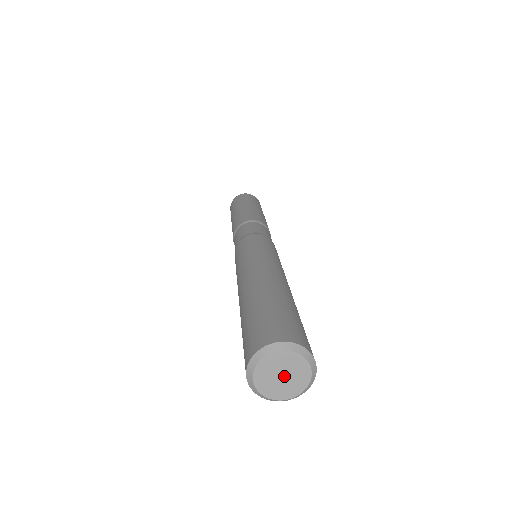
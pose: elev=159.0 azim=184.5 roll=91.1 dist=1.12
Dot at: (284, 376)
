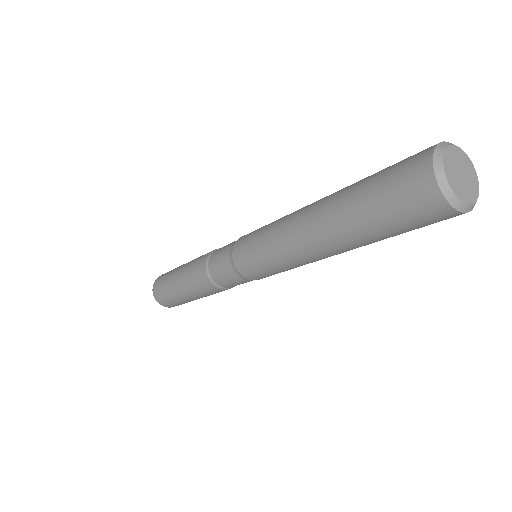
Dot at: (462, 176)
